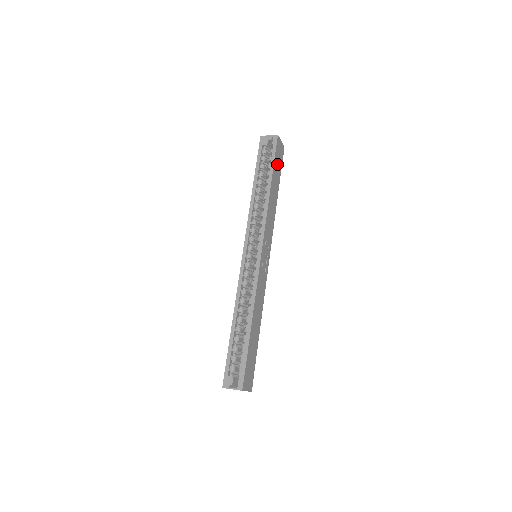
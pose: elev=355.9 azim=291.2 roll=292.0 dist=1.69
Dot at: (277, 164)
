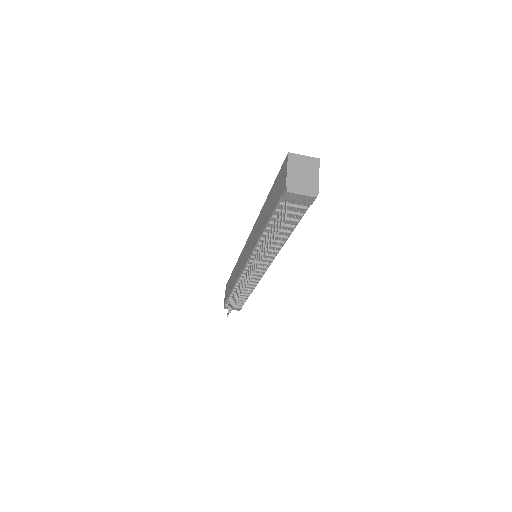
Dot at: occluded
